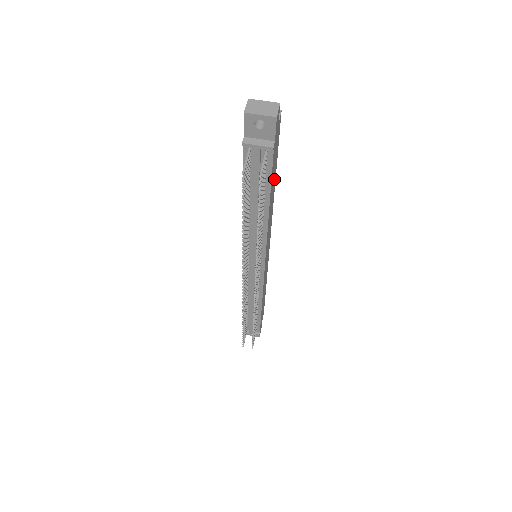
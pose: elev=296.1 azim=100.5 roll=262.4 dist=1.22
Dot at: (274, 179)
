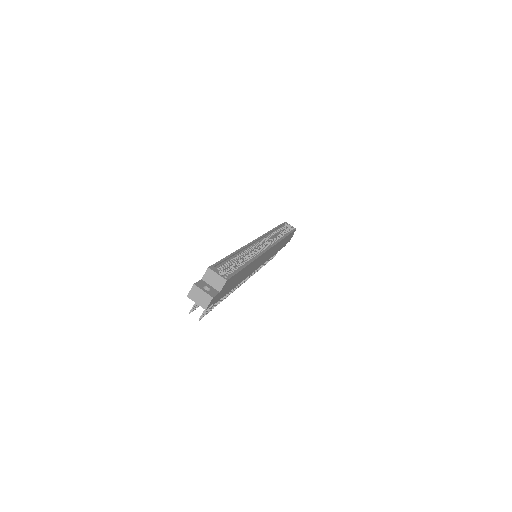
Dot at: (242, 272)
